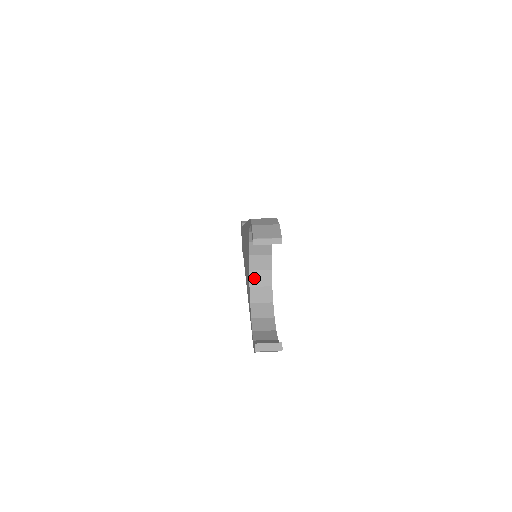
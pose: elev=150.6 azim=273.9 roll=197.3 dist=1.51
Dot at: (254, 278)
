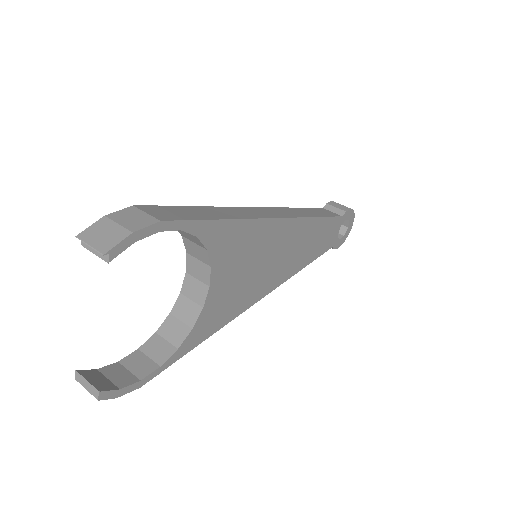
Dot at: (188, 285)
